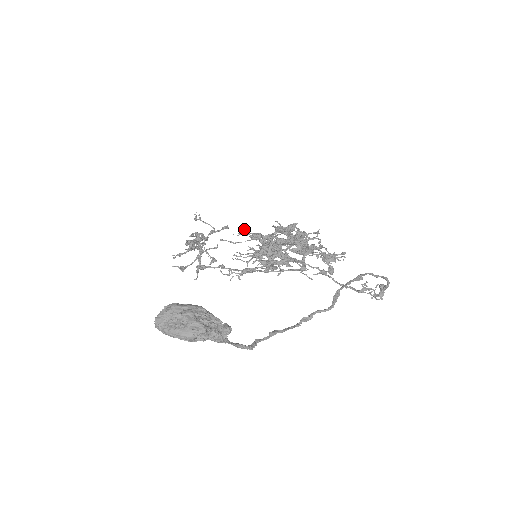
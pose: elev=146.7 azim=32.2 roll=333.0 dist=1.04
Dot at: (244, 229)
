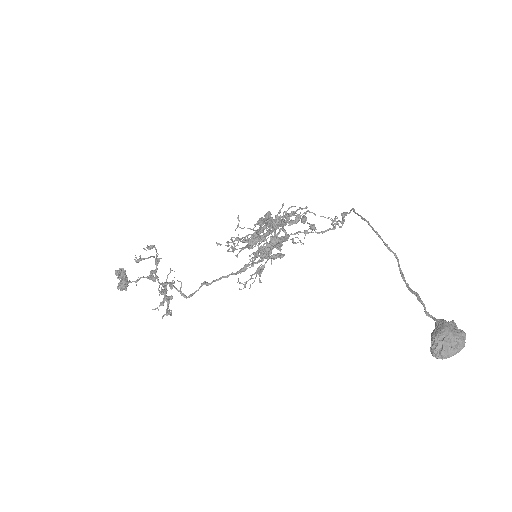
Dot at: (228, 241)
